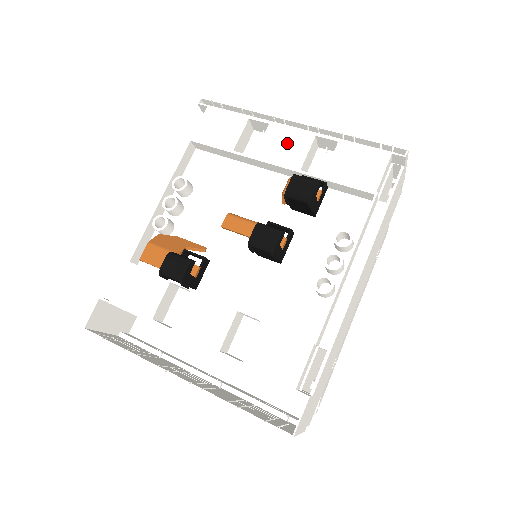
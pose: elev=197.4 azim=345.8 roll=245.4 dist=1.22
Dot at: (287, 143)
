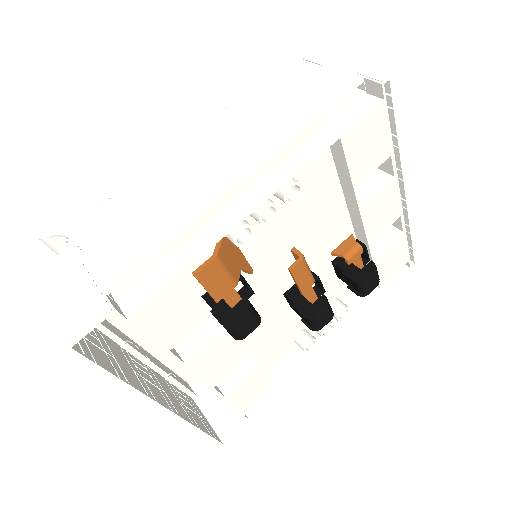
Dot at: (386, 210)
